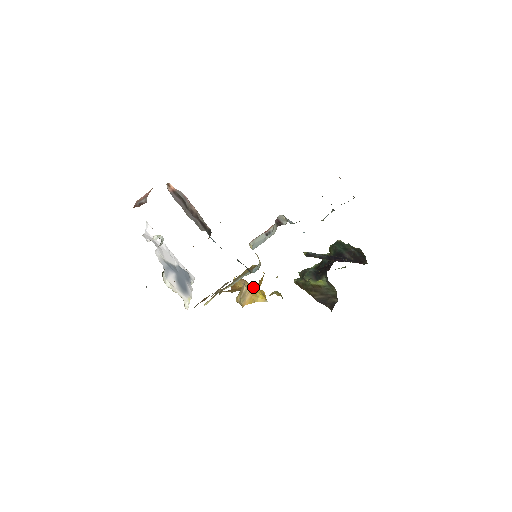
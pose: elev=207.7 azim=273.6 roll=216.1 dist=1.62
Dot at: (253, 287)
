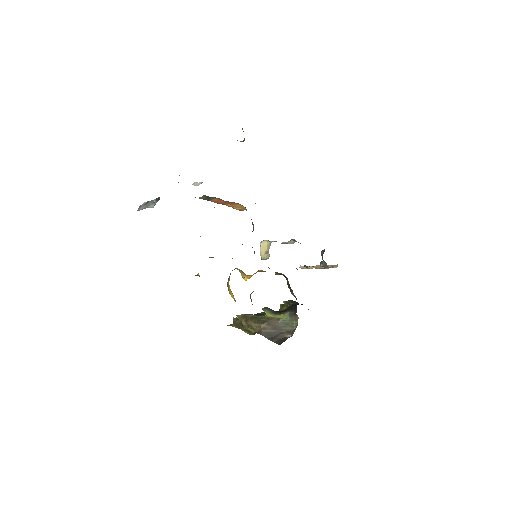
Dot at: occluded
